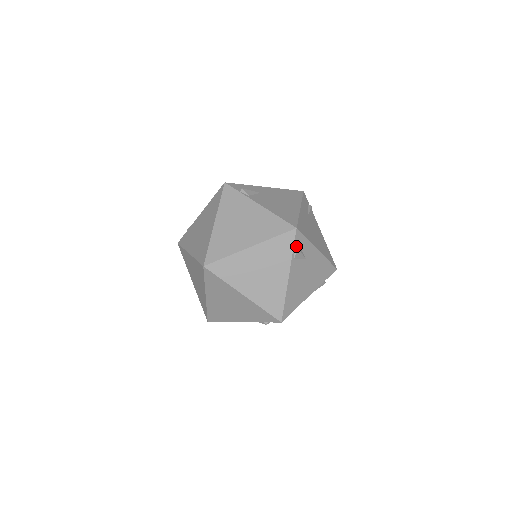
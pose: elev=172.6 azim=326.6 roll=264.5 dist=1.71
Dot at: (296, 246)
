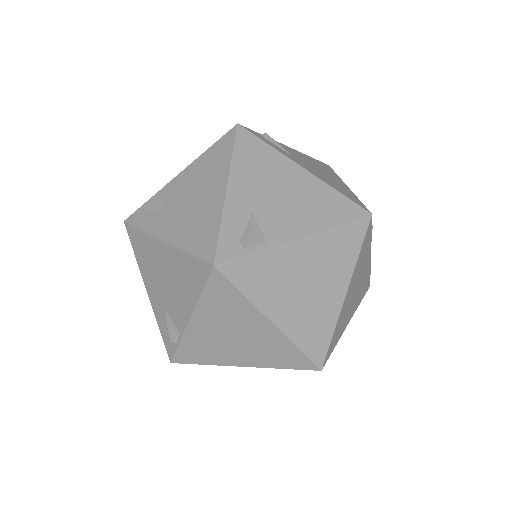
Dot at: occluded
